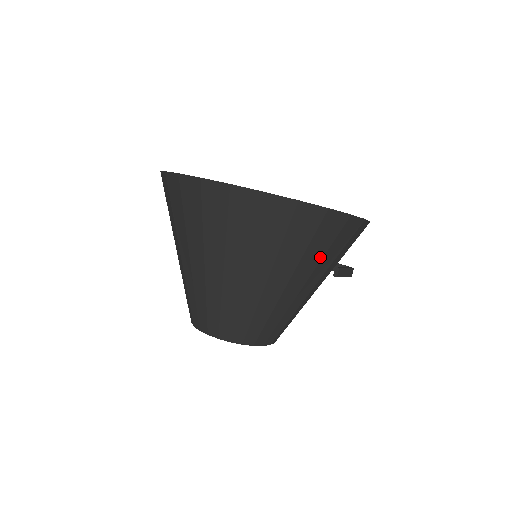
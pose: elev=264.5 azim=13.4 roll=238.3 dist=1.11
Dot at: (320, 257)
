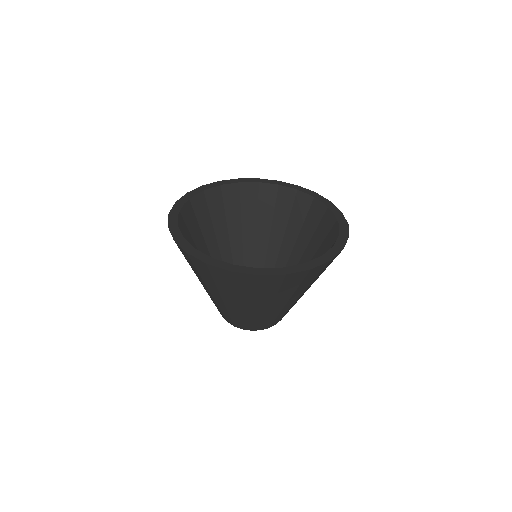
Dot at: occluded
